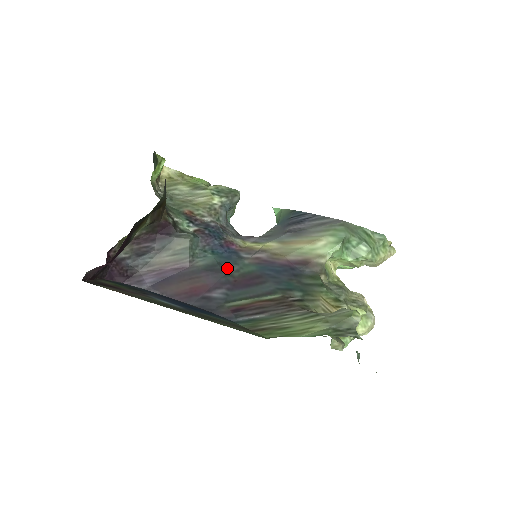
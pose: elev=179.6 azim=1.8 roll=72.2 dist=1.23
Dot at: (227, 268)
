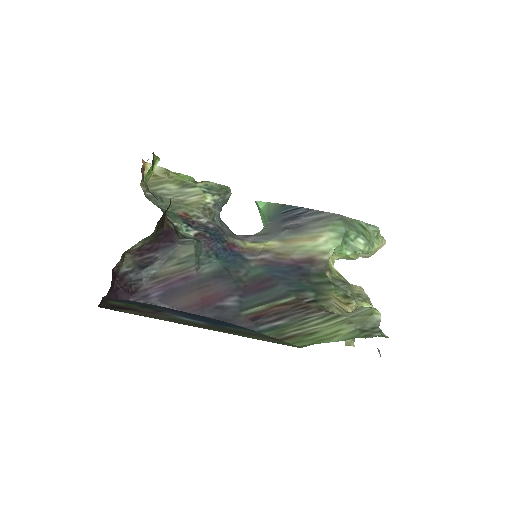
Dot at: (235, 273)
